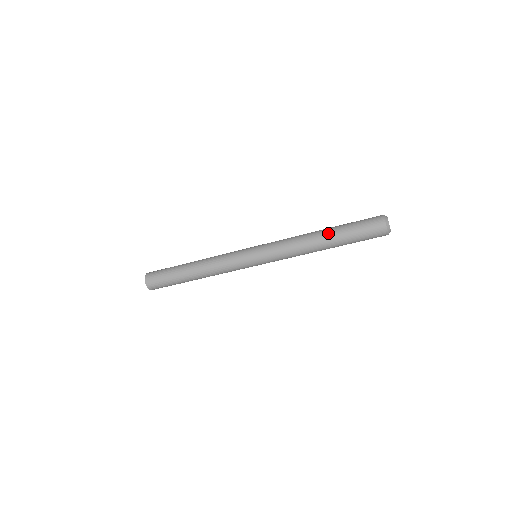
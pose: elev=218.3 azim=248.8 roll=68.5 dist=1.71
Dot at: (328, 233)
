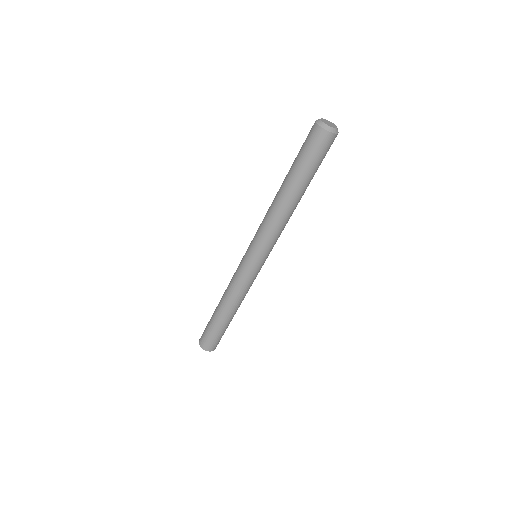
Dot at: (284, 180)
